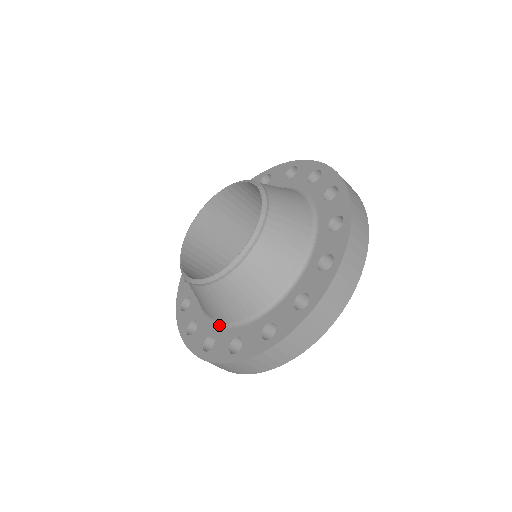
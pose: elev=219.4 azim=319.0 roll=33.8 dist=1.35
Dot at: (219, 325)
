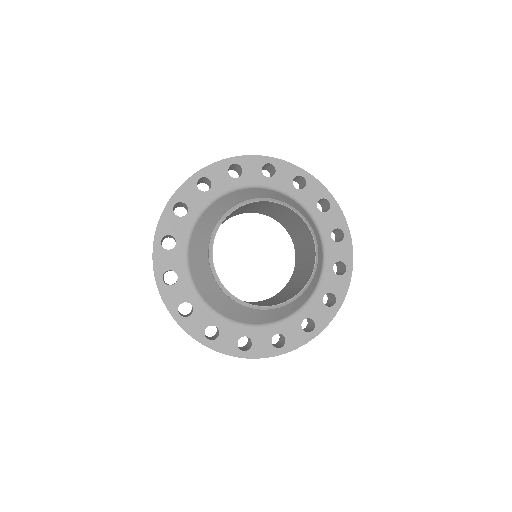
Dot at: (189, 276)
